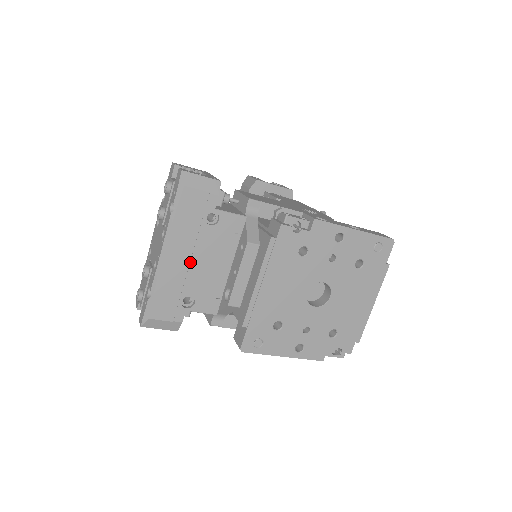
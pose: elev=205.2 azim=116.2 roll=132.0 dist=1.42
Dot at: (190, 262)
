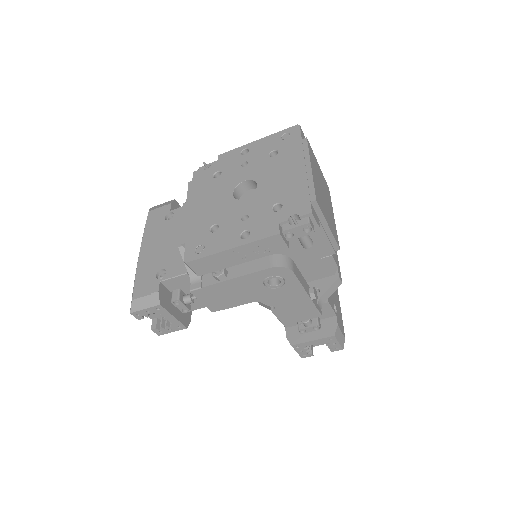
Dot at: (158, 248)
